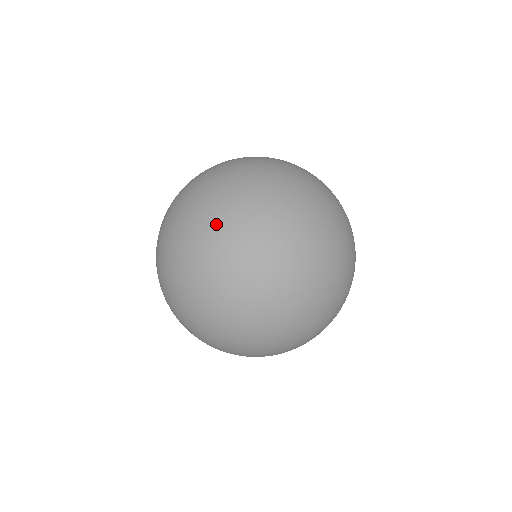
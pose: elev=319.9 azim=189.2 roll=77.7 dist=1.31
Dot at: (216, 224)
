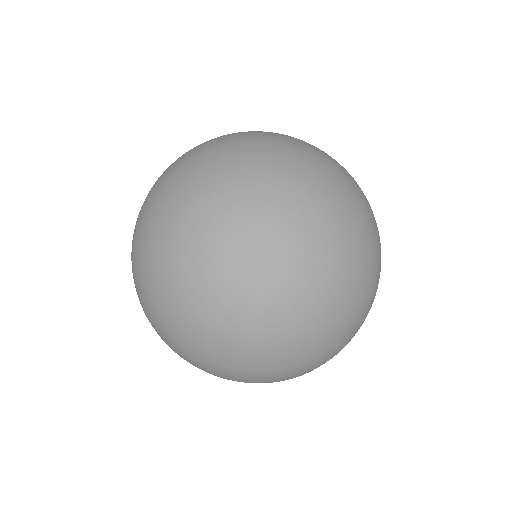
Dot at: (353, 293)
